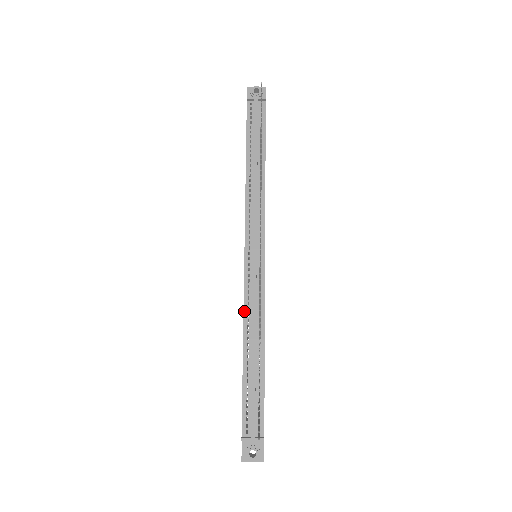
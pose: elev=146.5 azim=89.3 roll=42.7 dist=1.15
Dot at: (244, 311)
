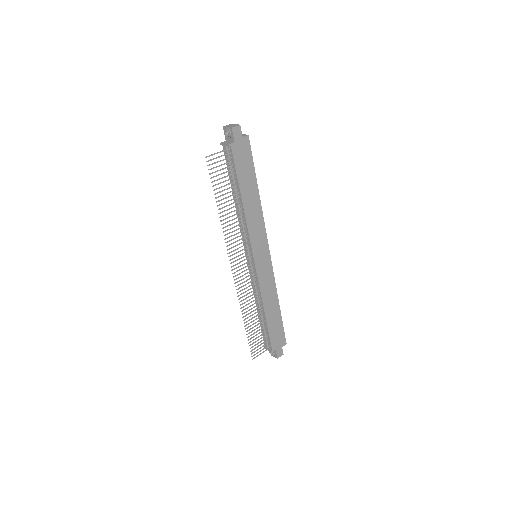
Dot at: (253, 289)
